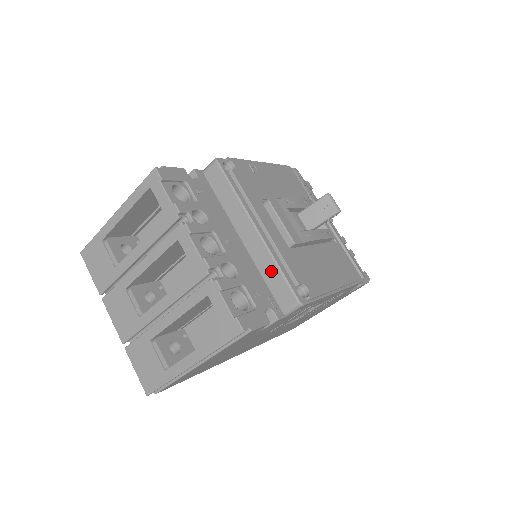
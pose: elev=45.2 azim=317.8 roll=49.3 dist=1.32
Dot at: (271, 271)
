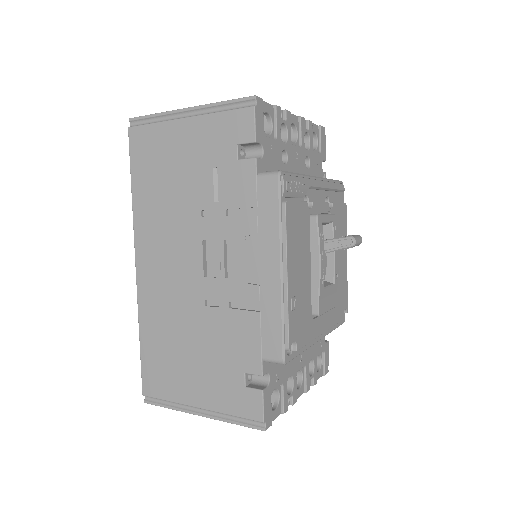
Dot at: occluded
